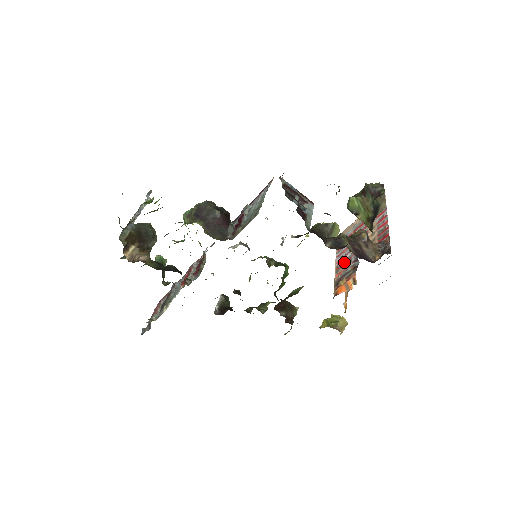
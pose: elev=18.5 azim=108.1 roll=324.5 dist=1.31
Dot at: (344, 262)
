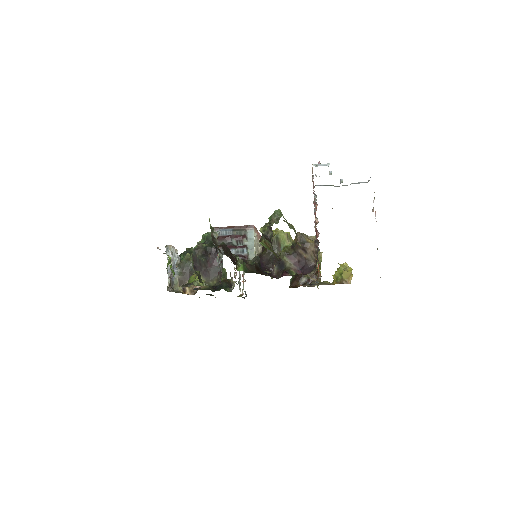
Dot at: (317, 235)
